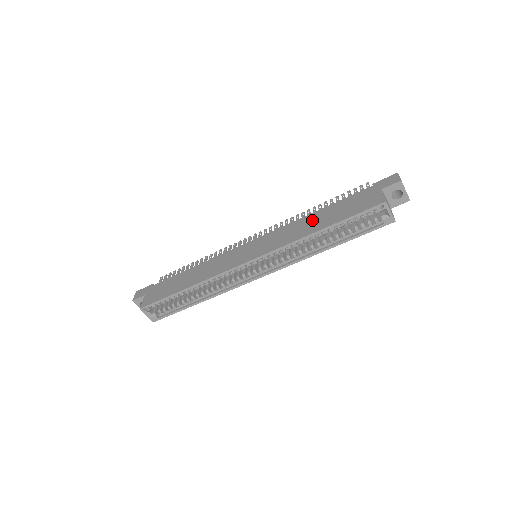
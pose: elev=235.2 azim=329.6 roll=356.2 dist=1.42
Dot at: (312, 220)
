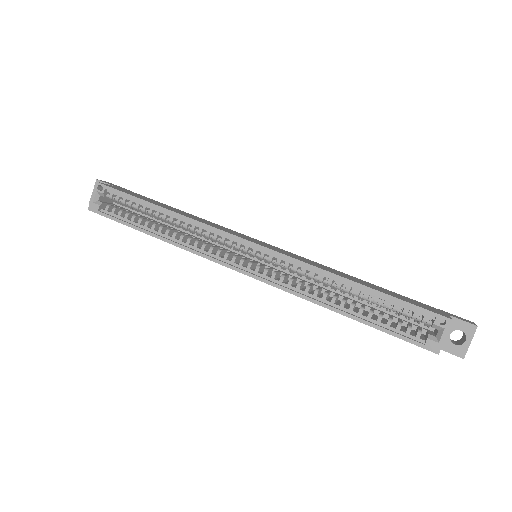
Dot at: (349, 276)
